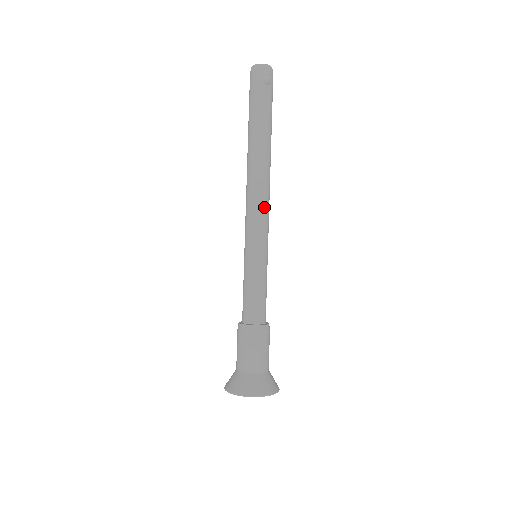
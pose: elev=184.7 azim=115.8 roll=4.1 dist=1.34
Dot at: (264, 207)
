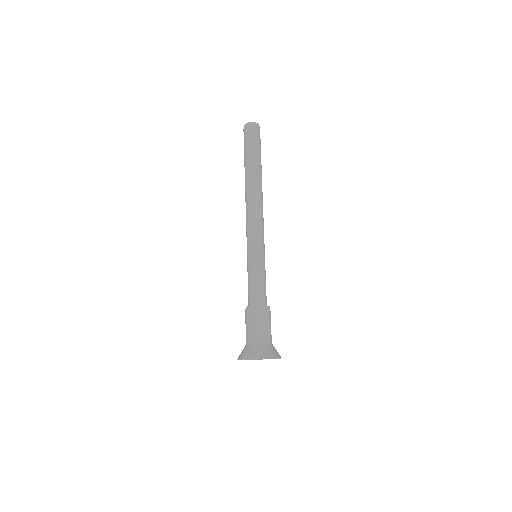
Dot at: (257, 218)
